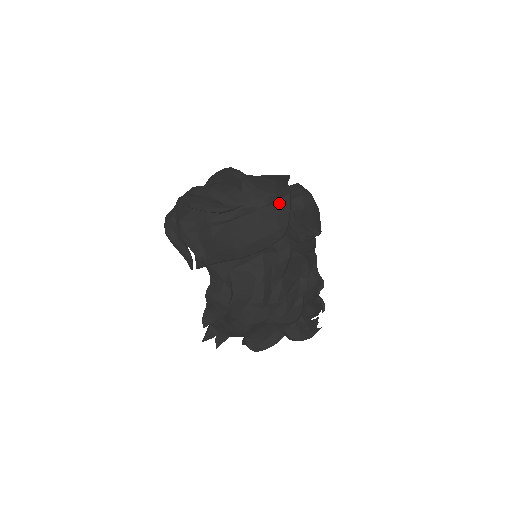
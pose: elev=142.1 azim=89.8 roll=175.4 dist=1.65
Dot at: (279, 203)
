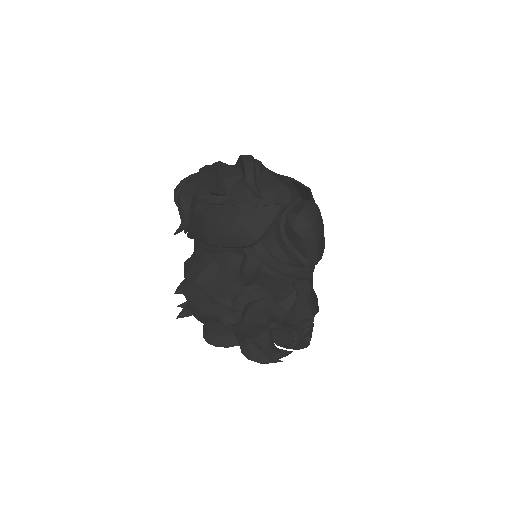
Dot at: (265, 209)
